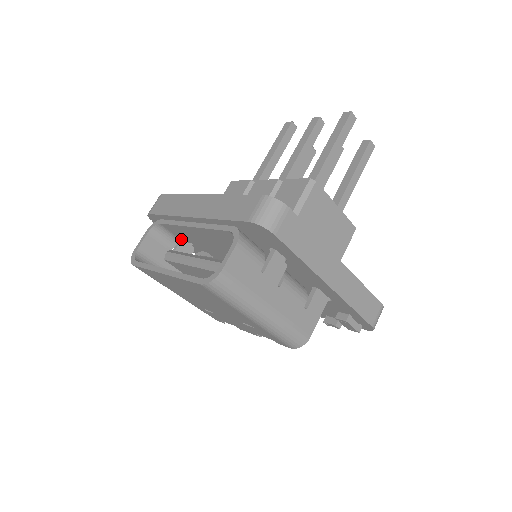
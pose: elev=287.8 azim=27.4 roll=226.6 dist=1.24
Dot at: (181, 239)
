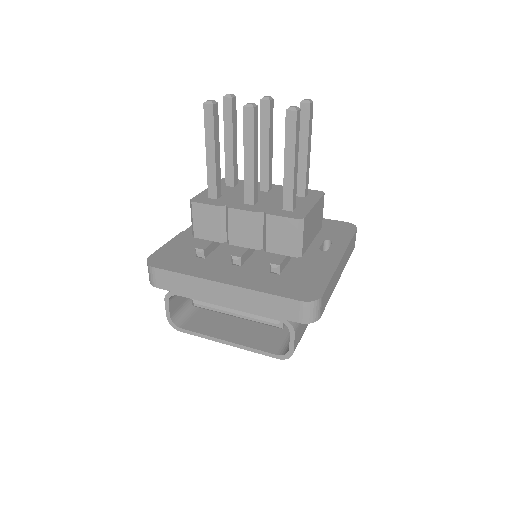
Dot at: occluded
